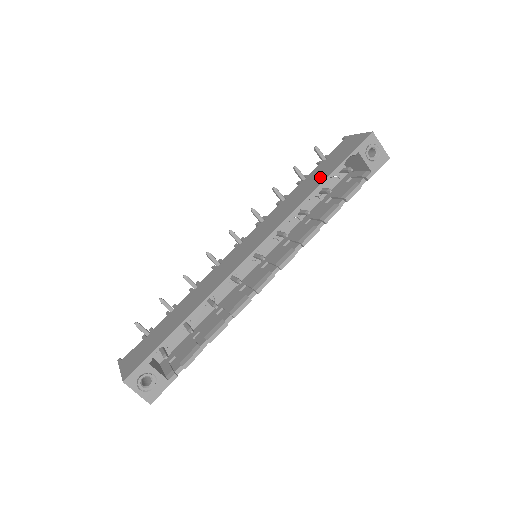
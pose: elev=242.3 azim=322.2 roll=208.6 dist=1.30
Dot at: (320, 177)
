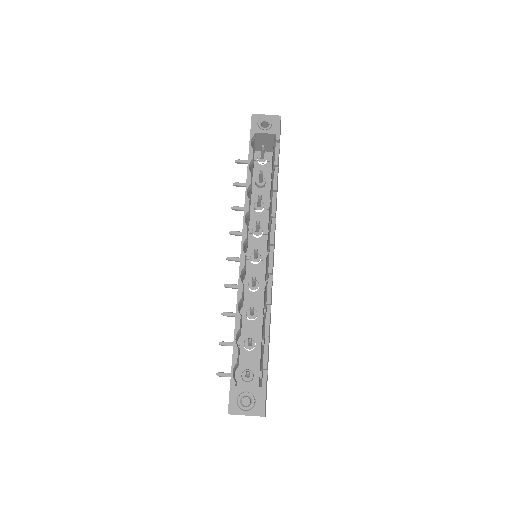
Dot at: occluded
